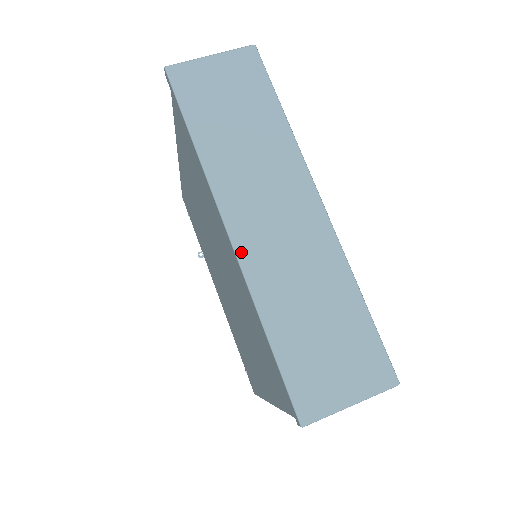
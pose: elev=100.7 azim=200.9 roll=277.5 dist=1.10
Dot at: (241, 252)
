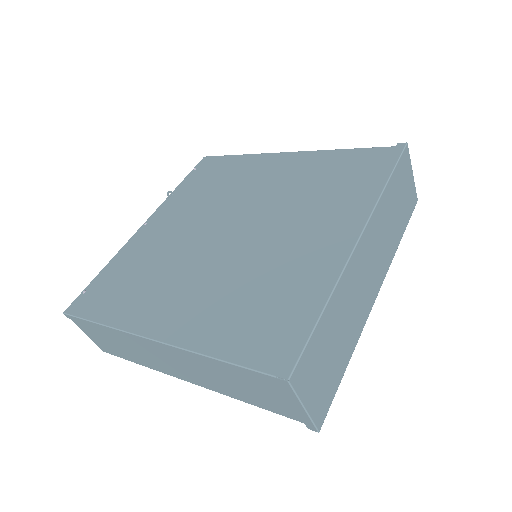
Dot at: (355, 255)
